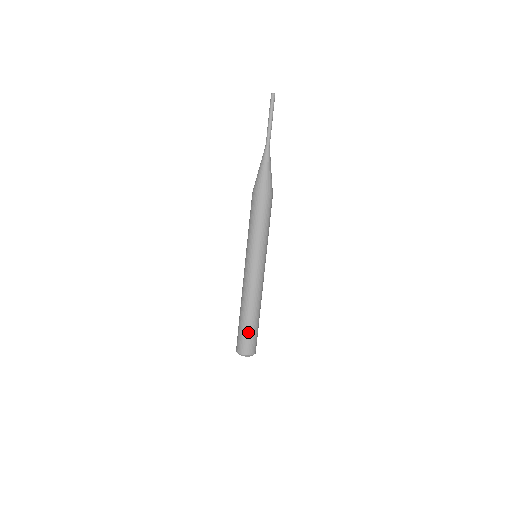
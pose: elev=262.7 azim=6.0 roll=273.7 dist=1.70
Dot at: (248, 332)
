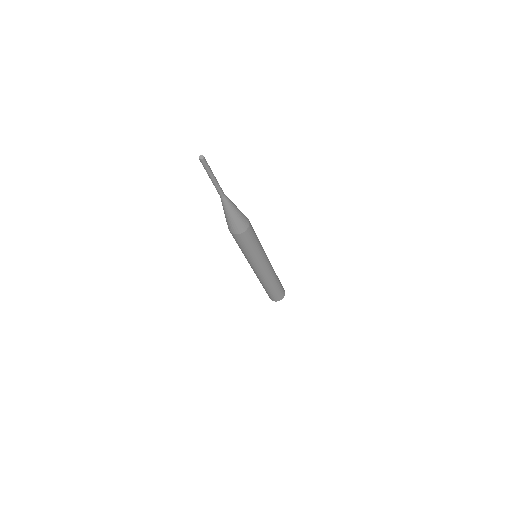
Dot at: (273, 294)
